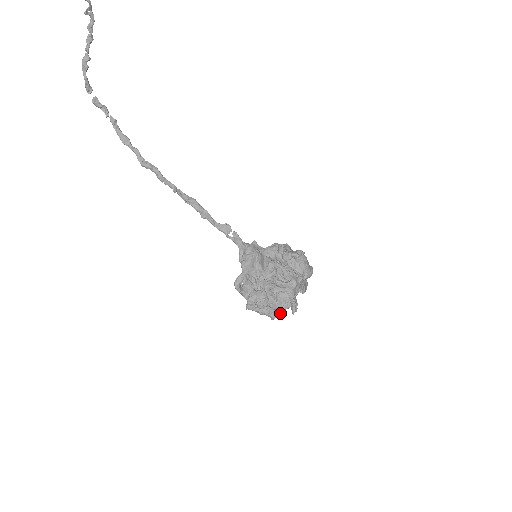
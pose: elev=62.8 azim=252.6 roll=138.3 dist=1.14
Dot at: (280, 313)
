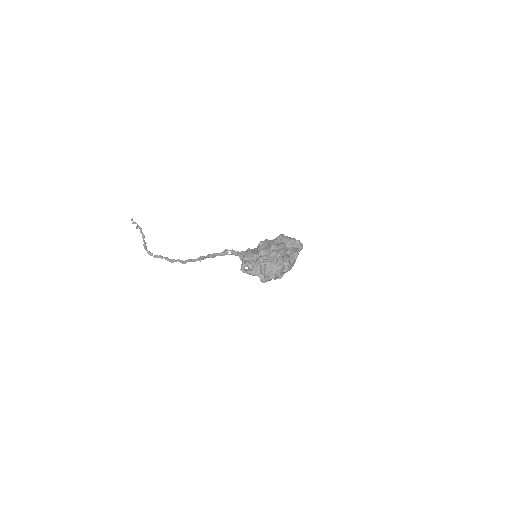
Dot at: (280, 268)
